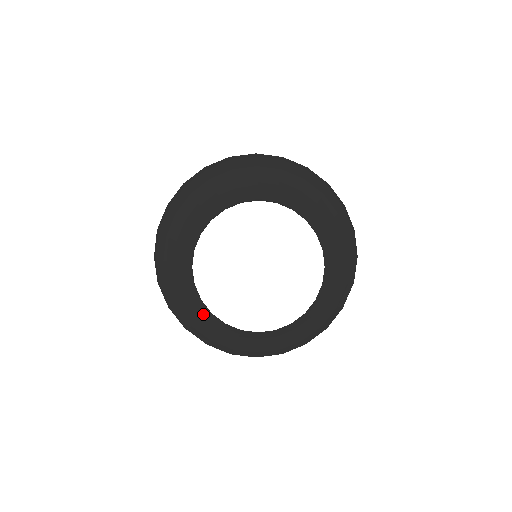
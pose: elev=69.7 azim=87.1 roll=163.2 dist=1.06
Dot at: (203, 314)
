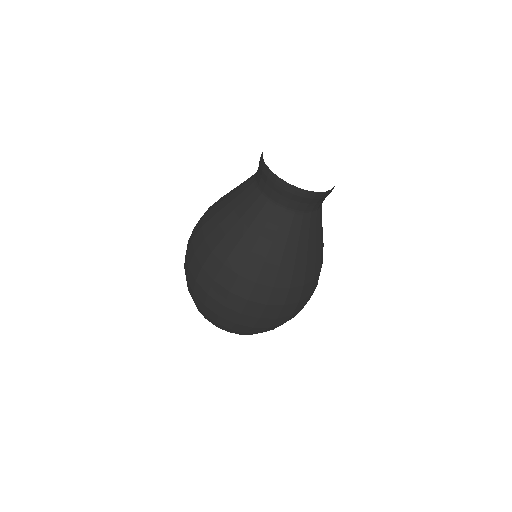
Dot at: (244, 190)
